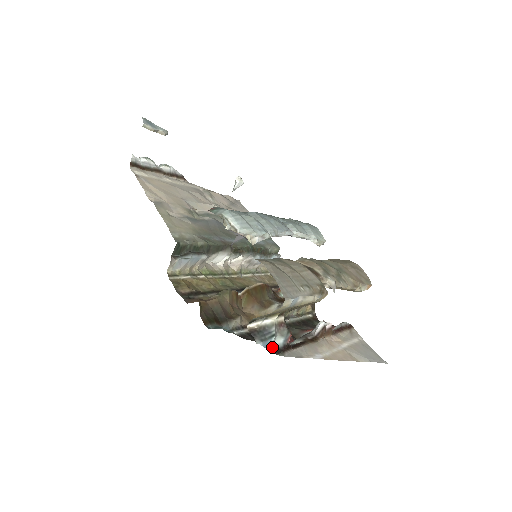
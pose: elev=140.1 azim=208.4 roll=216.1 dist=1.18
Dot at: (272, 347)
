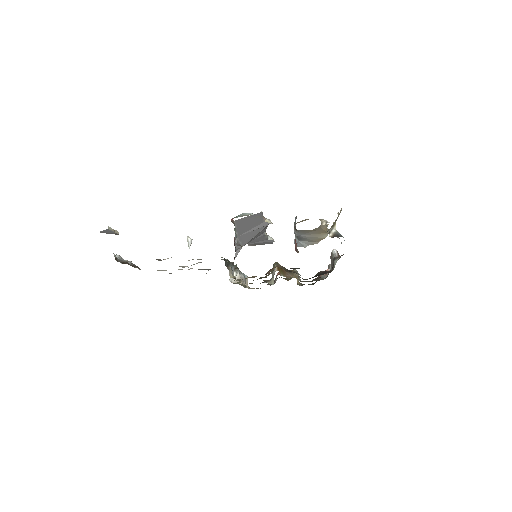
Dot at: occluded
